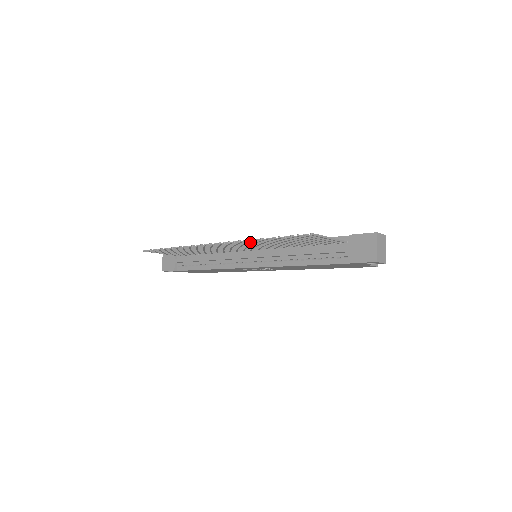
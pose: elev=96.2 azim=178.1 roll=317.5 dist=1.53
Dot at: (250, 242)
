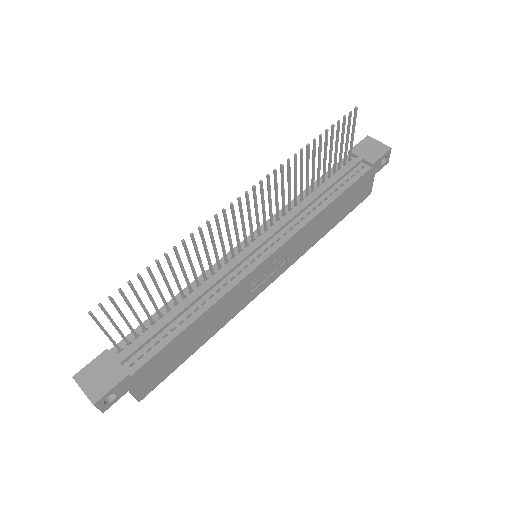
Dot at: (290, 167)
